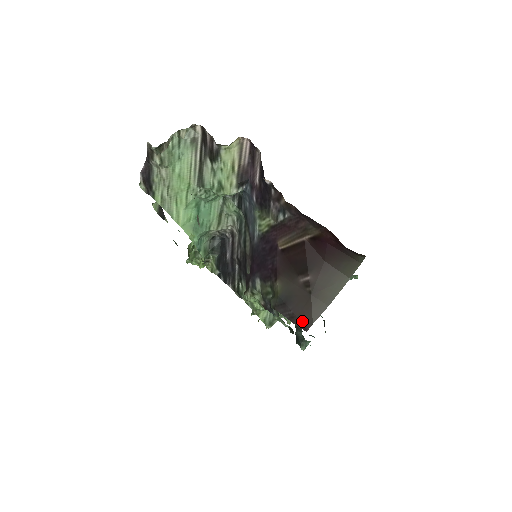
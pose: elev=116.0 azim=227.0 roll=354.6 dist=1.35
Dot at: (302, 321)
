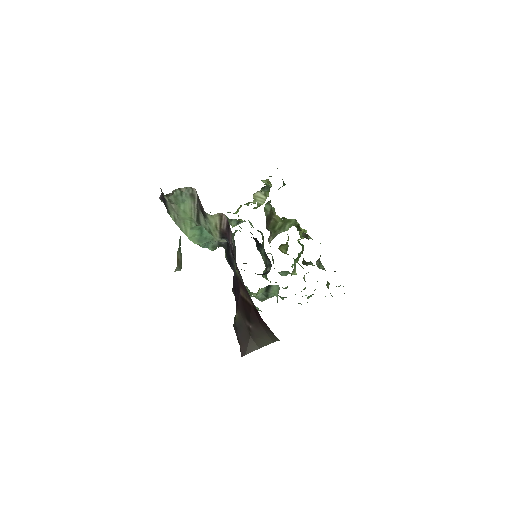
Dot at: (241, 349)
